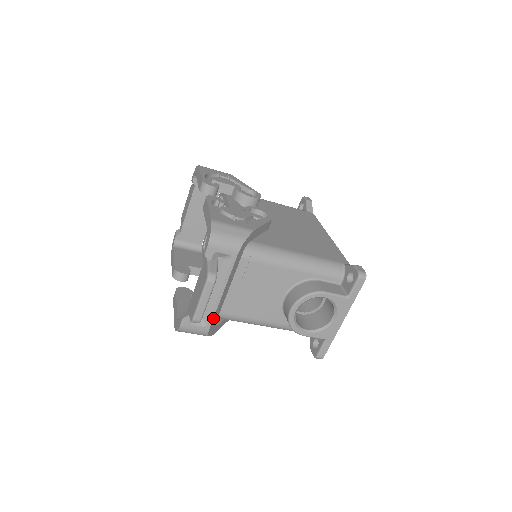
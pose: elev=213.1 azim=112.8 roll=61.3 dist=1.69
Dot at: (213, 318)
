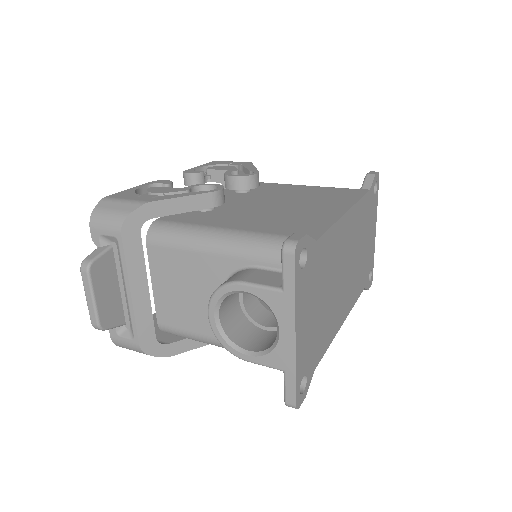
Dot at: (137, 328)
